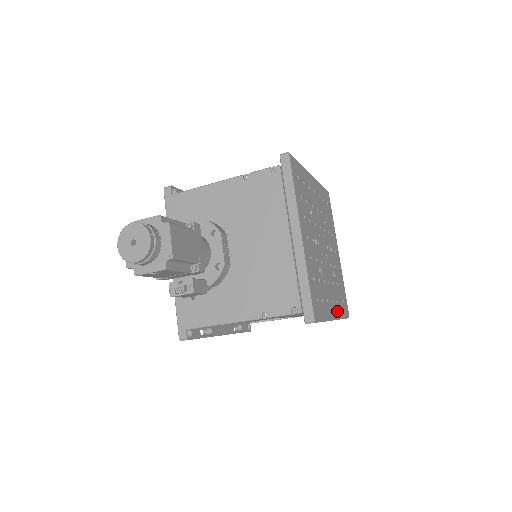
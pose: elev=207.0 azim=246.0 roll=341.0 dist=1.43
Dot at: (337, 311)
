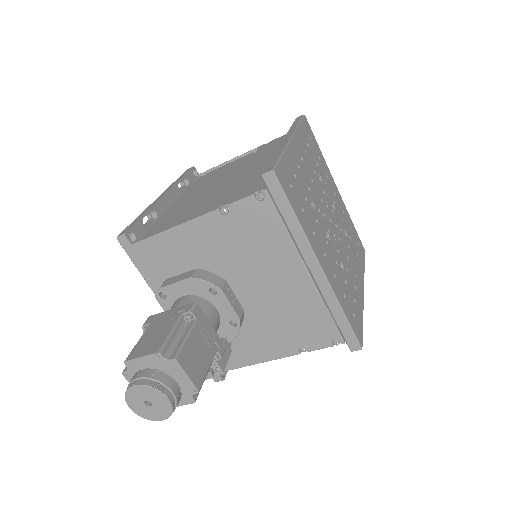
Dot at: (361, 275)
